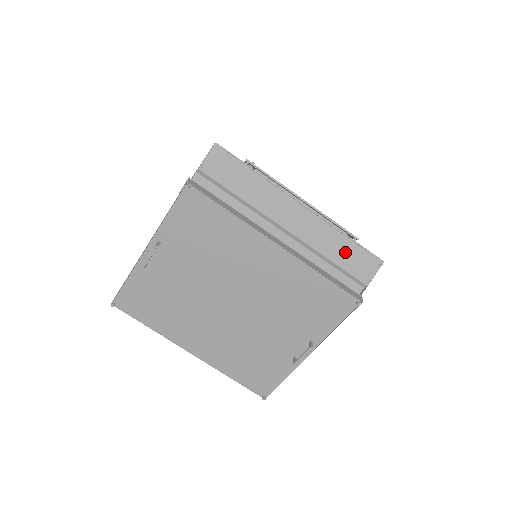
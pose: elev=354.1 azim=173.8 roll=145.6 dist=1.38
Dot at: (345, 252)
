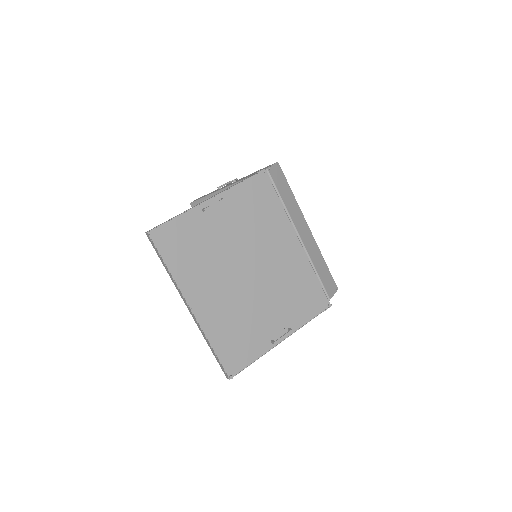
Dot at: (323, 271)
